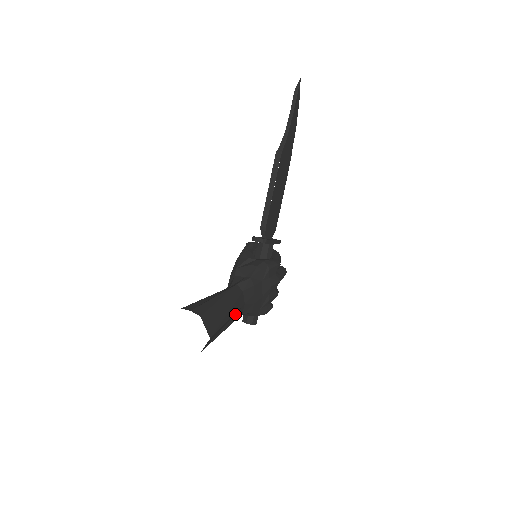
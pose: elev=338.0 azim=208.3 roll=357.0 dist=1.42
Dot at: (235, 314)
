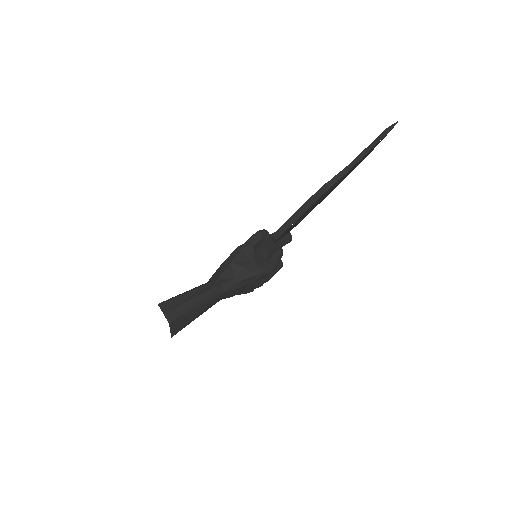
Dot at: occluded
